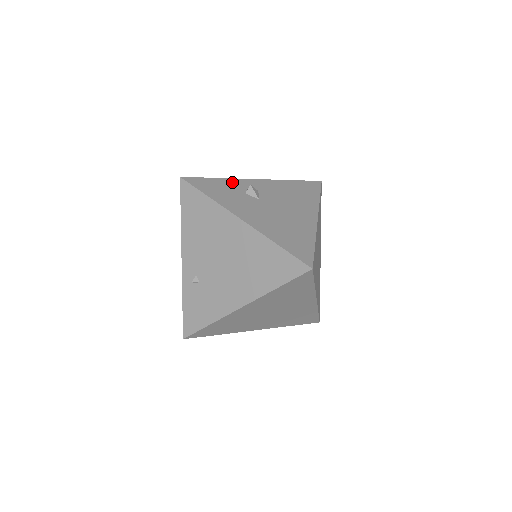
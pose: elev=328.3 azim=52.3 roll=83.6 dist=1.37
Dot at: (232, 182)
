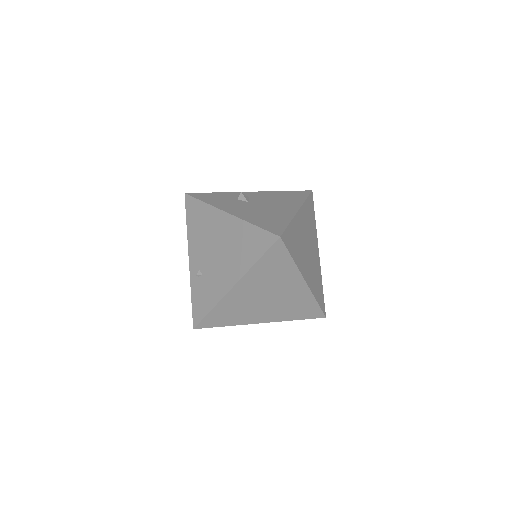
Dot at: (228, 194)
